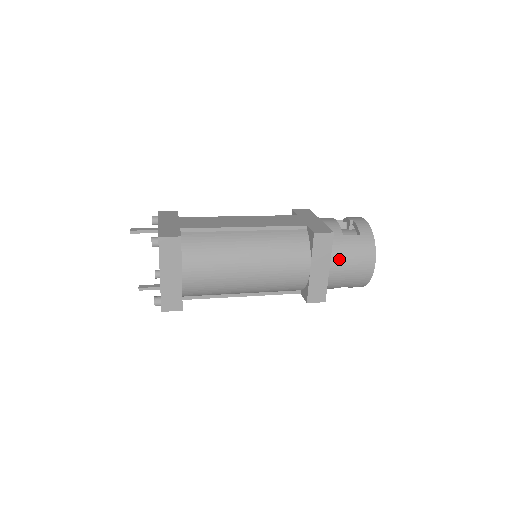
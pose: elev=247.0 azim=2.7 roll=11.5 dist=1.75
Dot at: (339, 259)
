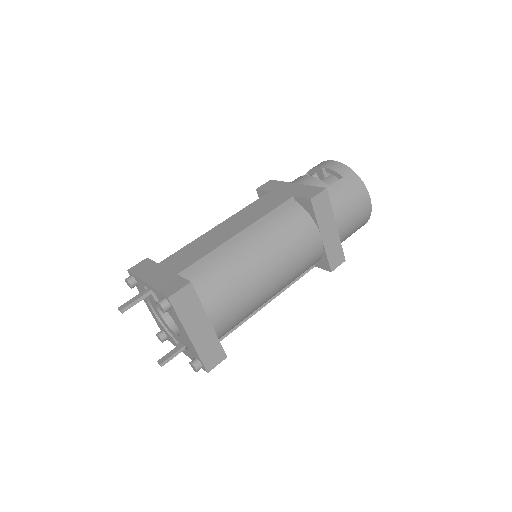
Dot at: (340, 212)
